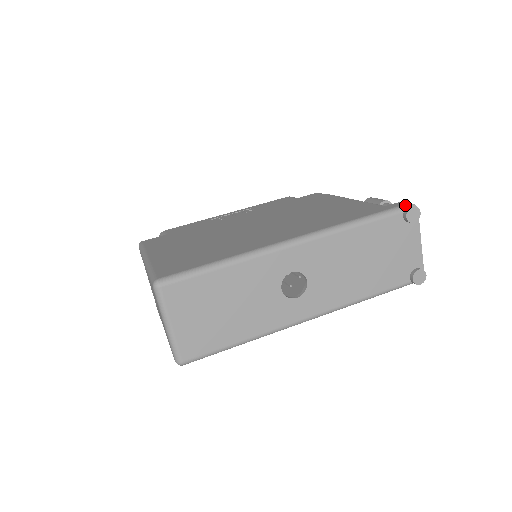
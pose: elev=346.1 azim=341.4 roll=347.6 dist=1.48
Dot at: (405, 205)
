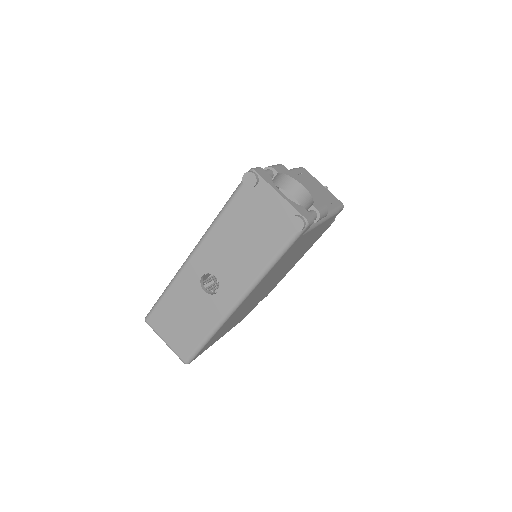
Dot at: occluded
